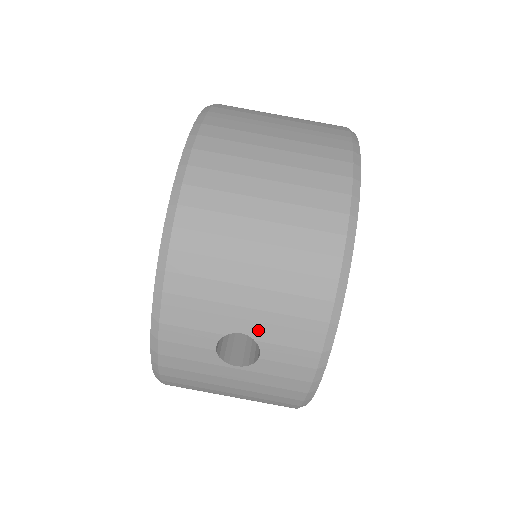
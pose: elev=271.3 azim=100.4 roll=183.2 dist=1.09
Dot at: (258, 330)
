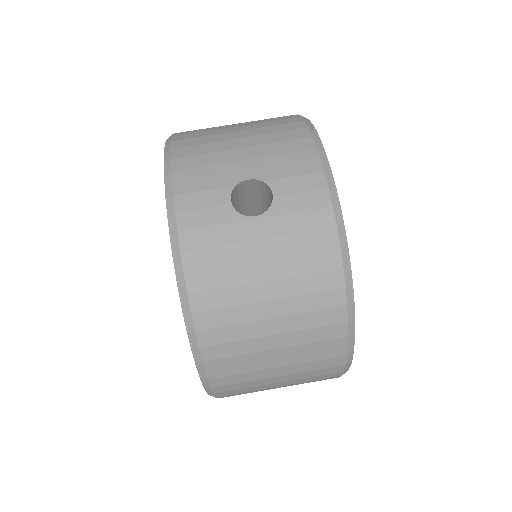
Dot at: (262, 172)
